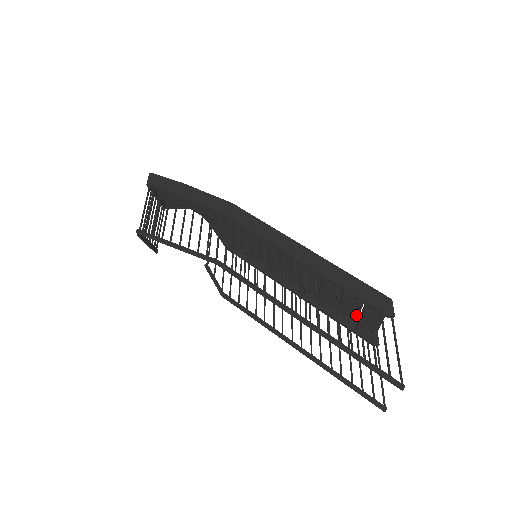
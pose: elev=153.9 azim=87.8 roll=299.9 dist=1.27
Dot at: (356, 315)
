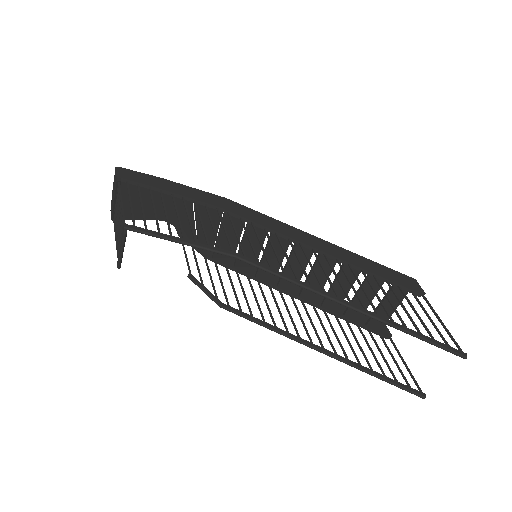
Dot at: occluded
